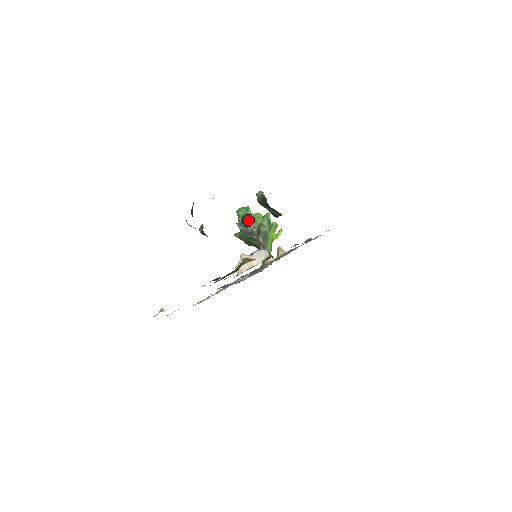
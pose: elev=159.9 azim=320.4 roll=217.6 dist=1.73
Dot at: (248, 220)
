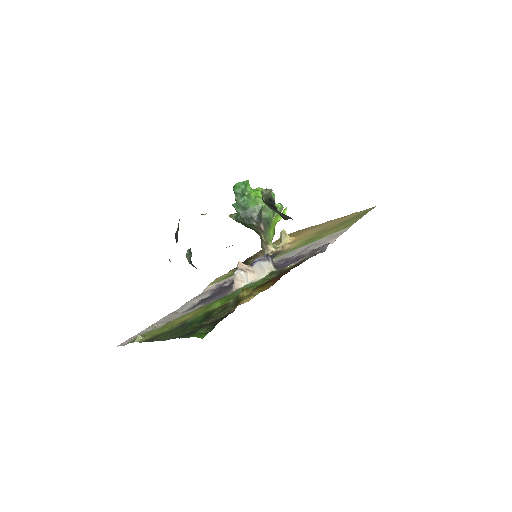
Dot at: (247, 201)
